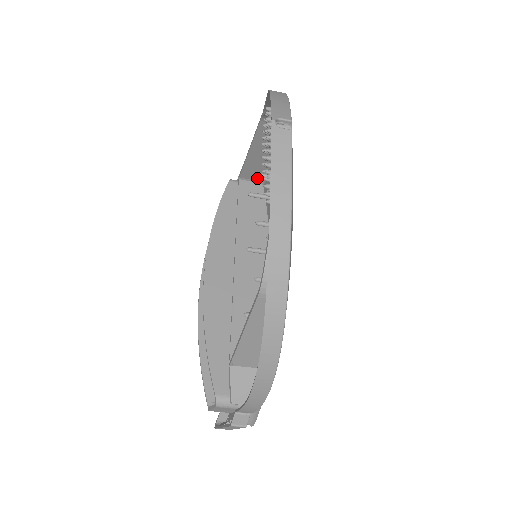
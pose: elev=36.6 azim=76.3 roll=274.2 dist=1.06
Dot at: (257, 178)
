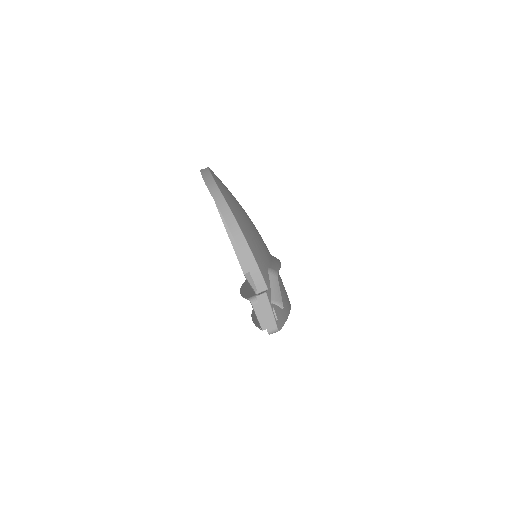
Dot at: occluded
